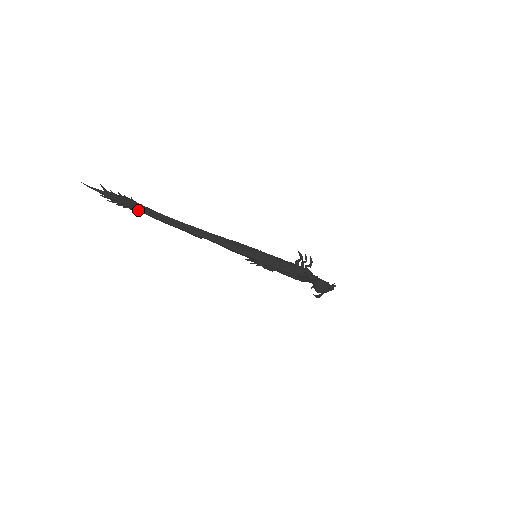
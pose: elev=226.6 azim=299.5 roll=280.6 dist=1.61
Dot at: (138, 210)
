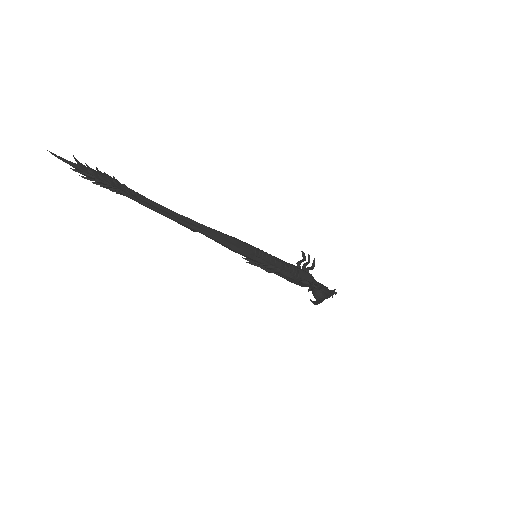
Dot at: (121, 192)
